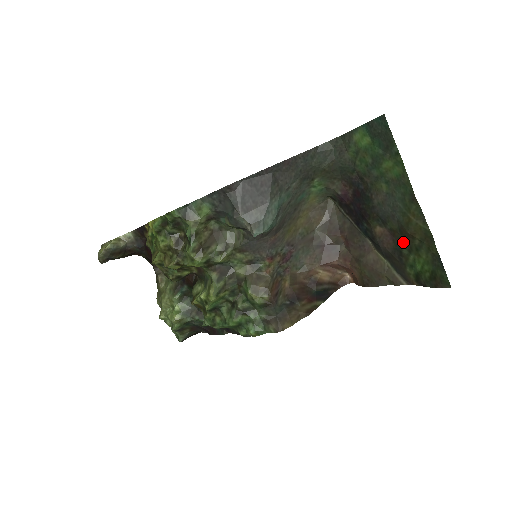
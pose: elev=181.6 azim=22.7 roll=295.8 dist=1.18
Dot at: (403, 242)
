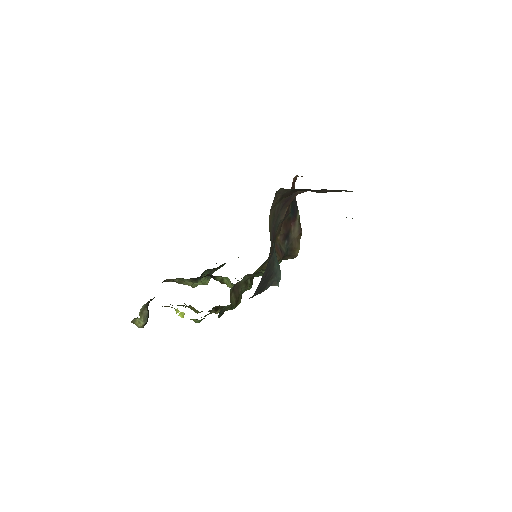
Dot at: occluded
